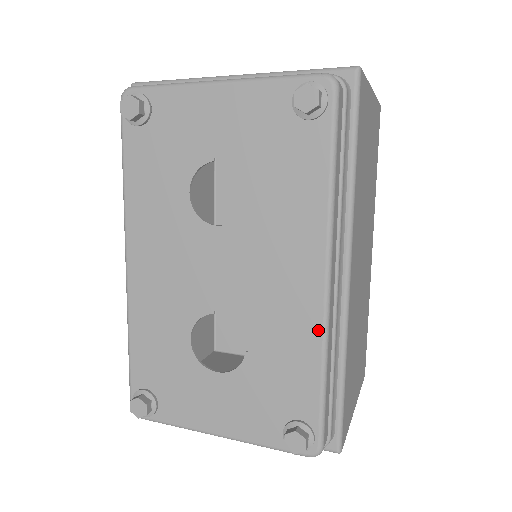
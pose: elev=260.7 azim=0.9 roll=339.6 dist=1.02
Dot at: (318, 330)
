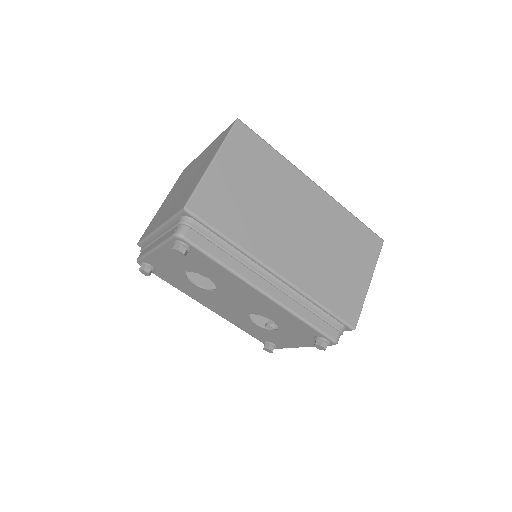
Dot at: (283, 310)
